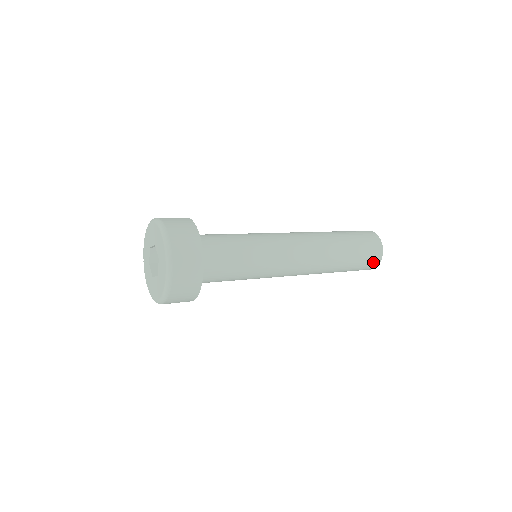
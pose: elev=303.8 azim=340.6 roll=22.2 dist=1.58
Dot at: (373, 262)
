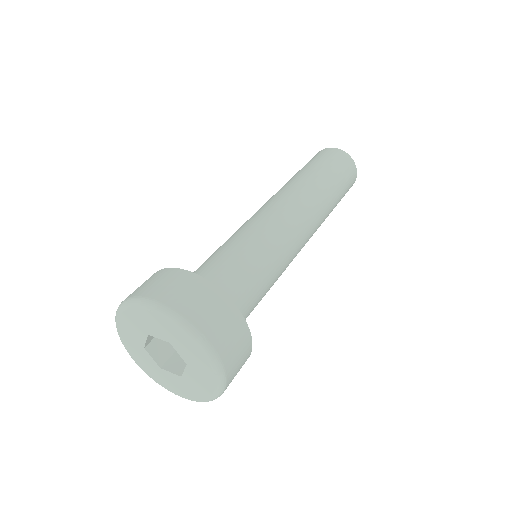
Dot at: occluded
